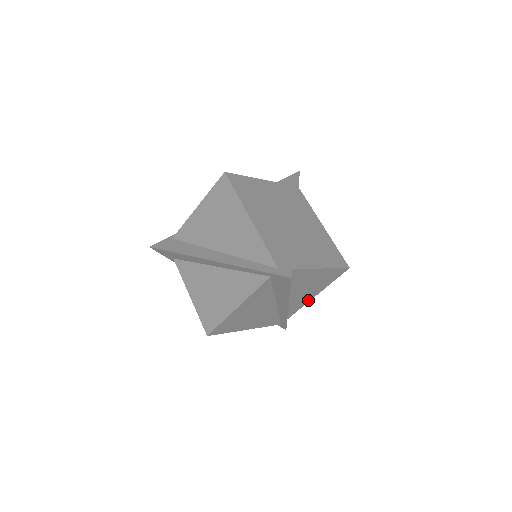
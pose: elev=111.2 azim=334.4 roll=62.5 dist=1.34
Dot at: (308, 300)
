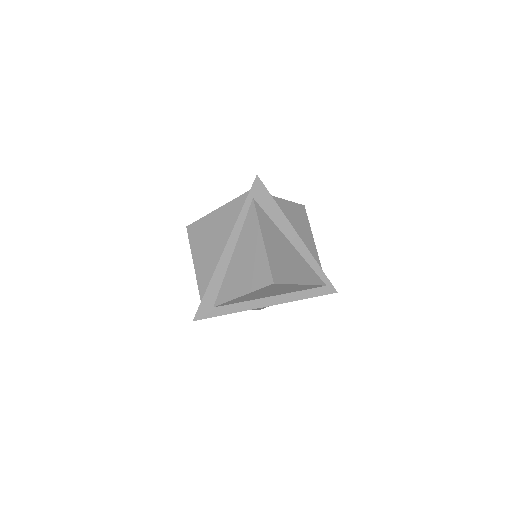
Dot at: (314, 248)
